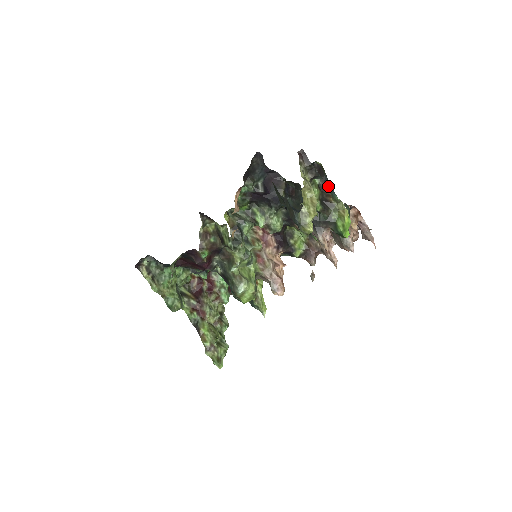
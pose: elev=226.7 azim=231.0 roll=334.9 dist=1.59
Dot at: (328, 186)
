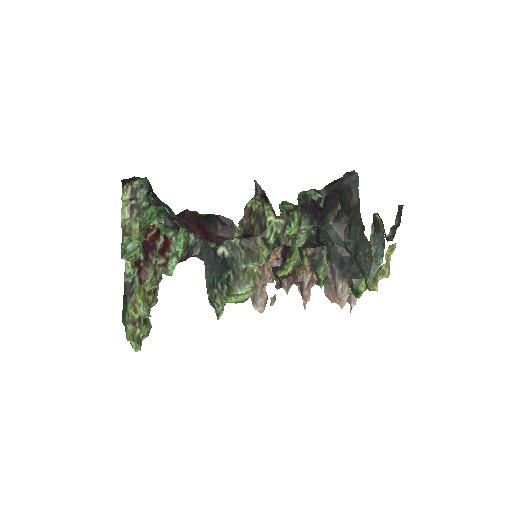
Dot at: (379, 245)
